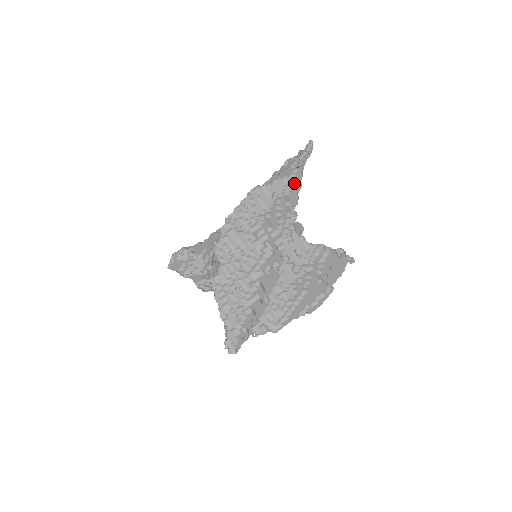
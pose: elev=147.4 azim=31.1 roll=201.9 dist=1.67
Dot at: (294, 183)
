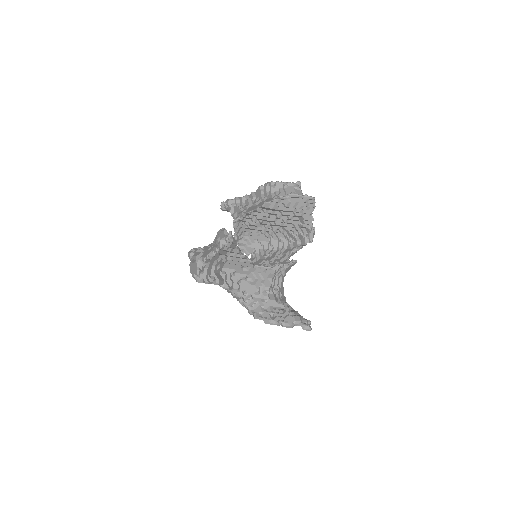
Dot at: occluded
